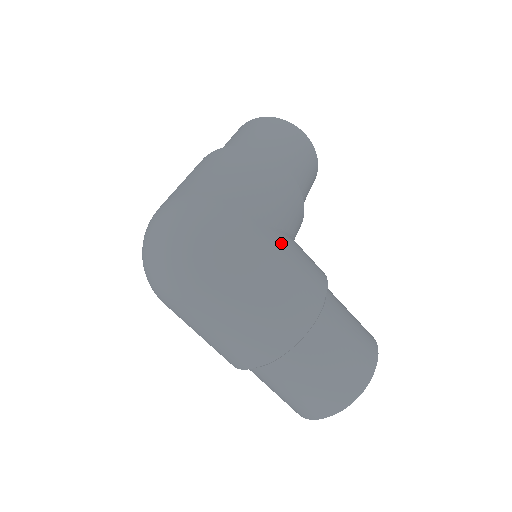
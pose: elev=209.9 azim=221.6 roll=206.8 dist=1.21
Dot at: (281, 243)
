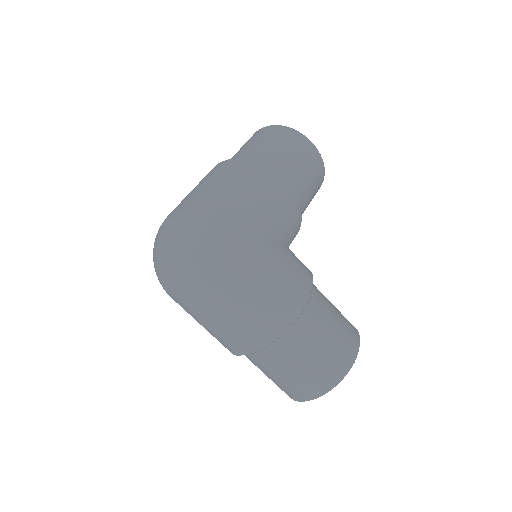
Dot at: (267, 252)
